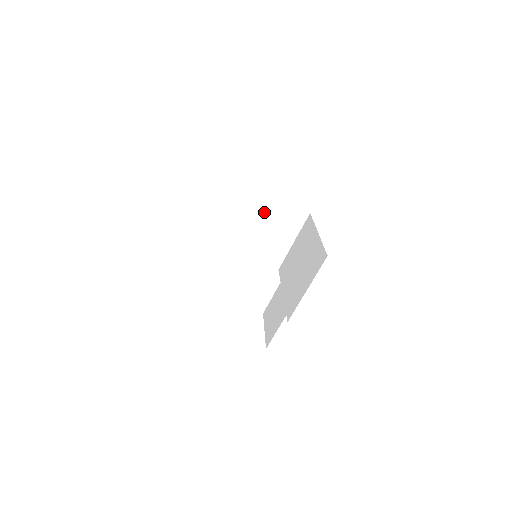
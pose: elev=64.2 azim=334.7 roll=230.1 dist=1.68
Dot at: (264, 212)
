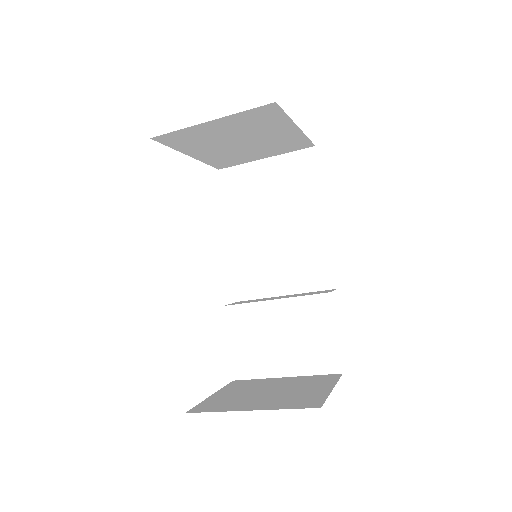
Dot at: (269, 135)
